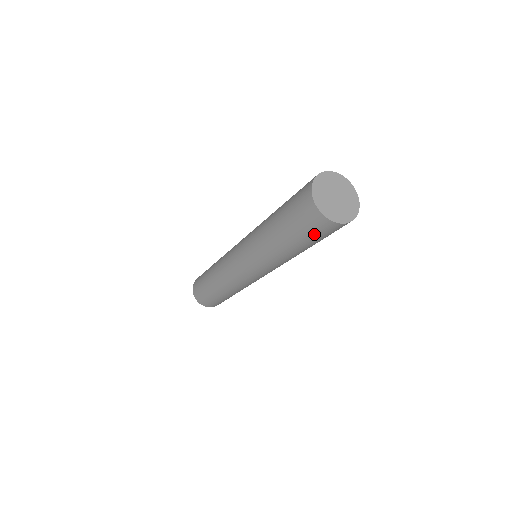
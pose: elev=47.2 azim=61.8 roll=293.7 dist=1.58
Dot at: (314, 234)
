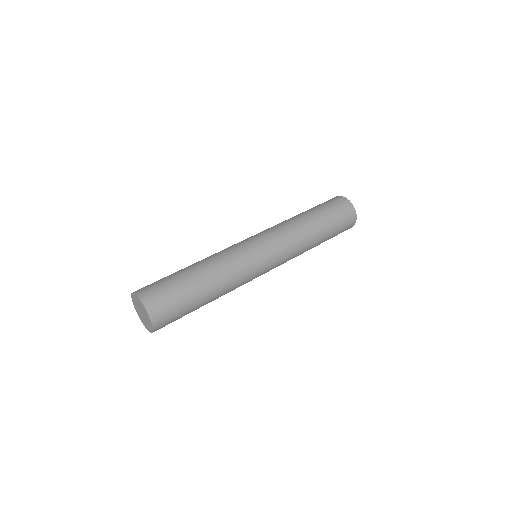
Dot at: (339, 215)
